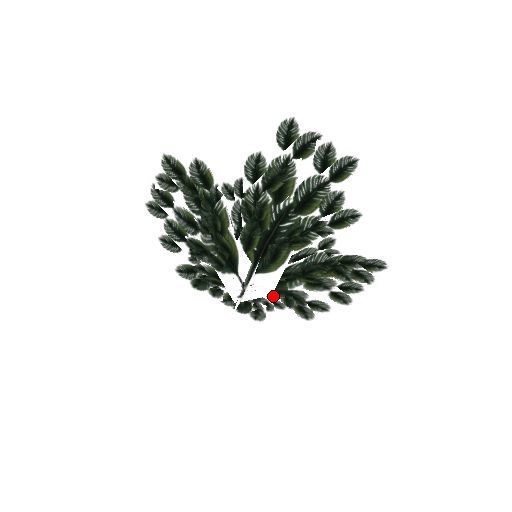
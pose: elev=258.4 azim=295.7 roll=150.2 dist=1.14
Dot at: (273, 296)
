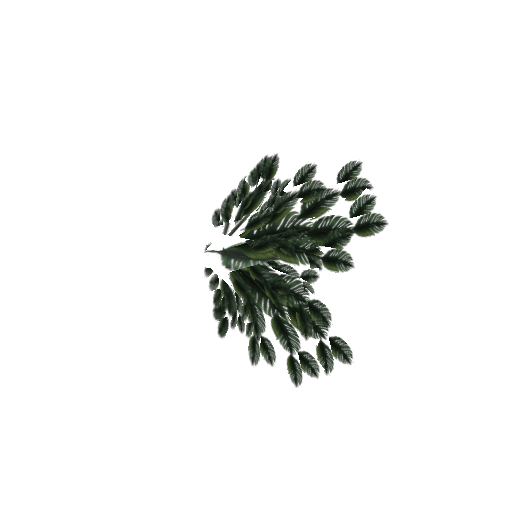
Dot at: (237, 291)
